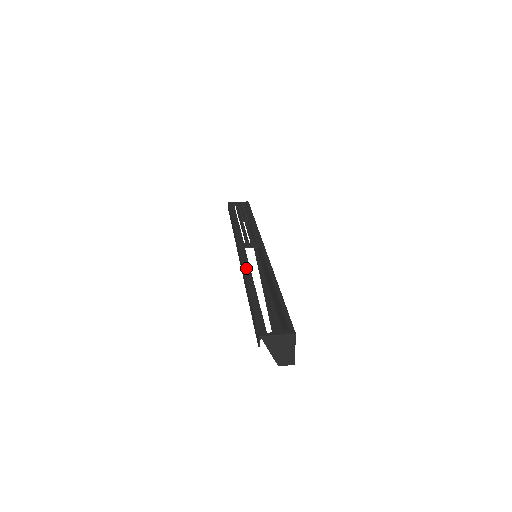
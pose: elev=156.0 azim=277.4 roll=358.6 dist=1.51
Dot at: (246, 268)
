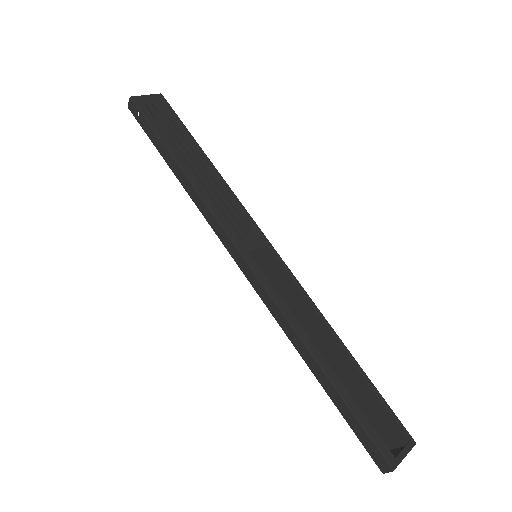
Dot at: (288, 314)
